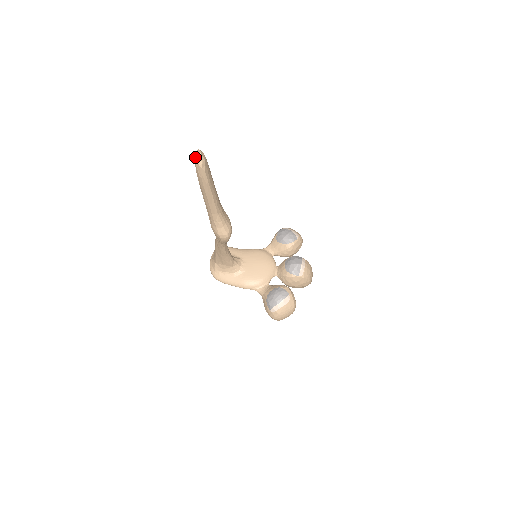
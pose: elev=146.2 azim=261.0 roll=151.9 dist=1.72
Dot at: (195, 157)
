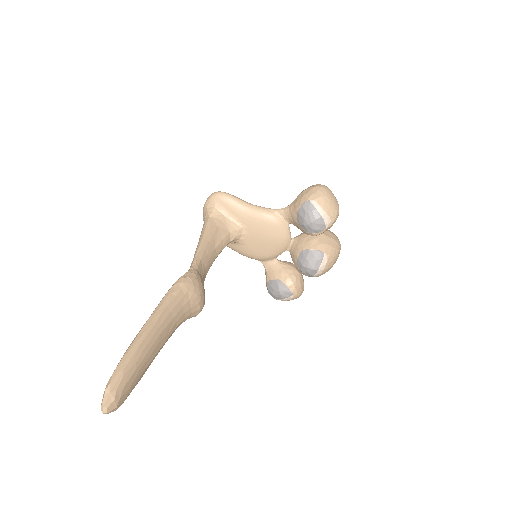
Dot at: (103, 399)
